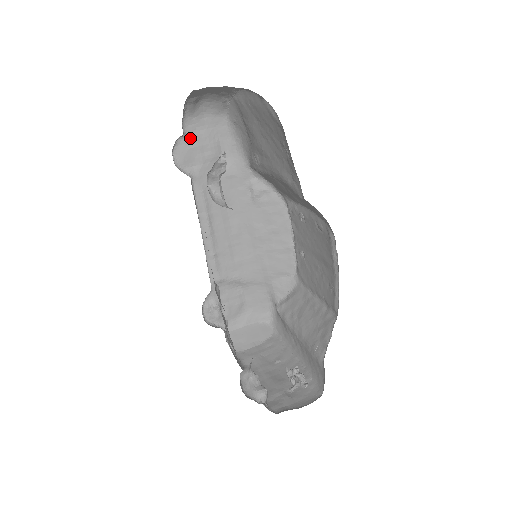
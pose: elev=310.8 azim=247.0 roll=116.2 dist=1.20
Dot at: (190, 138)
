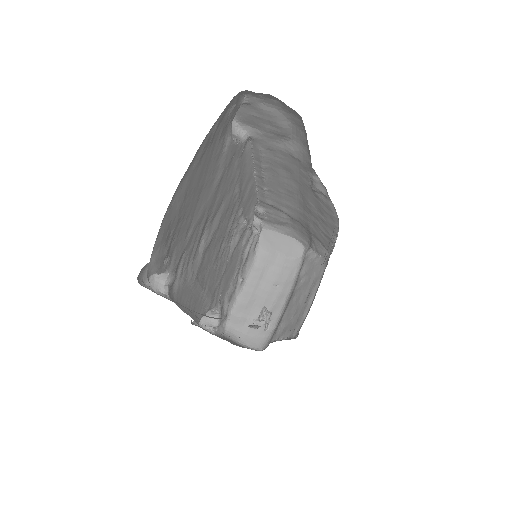
Dot at: (254, 107)
